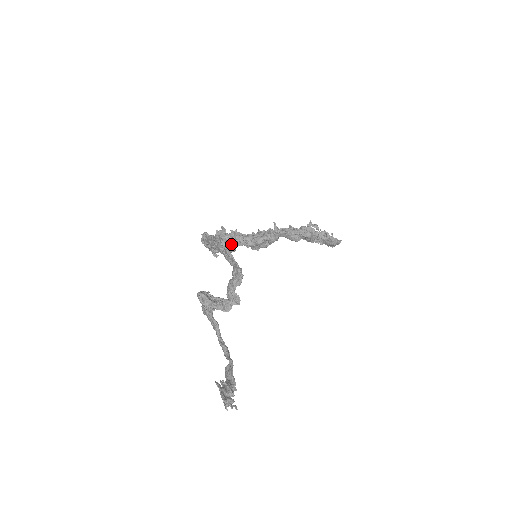
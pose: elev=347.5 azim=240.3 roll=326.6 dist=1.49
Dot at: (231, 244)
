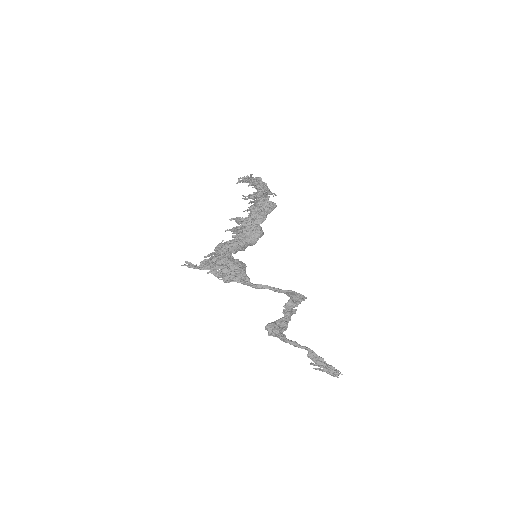
Dot at: occluded
